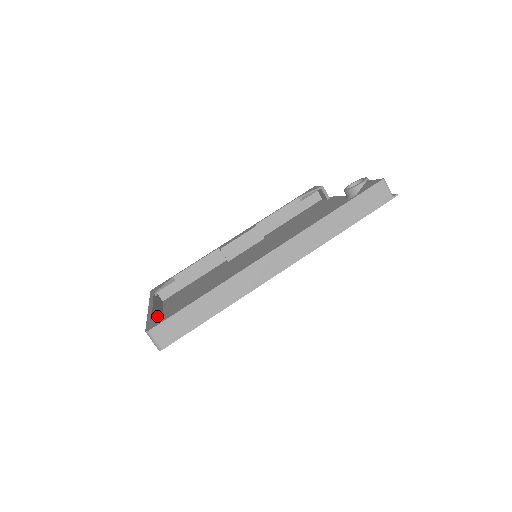
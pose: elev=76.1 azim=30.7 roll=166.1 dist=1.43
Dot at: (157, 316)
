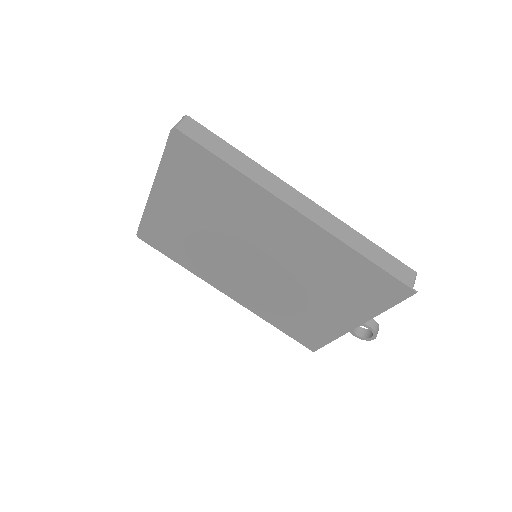
Dot at: occluded
